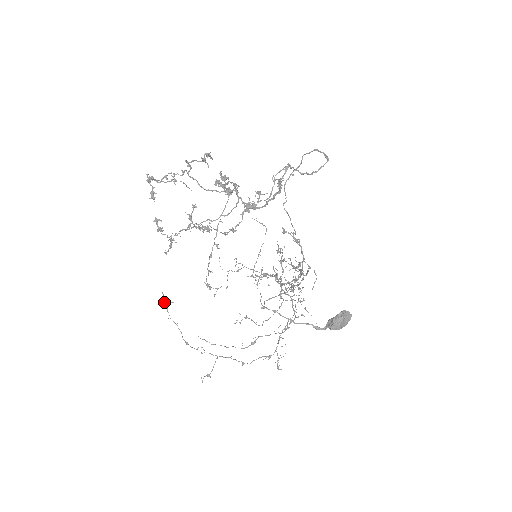
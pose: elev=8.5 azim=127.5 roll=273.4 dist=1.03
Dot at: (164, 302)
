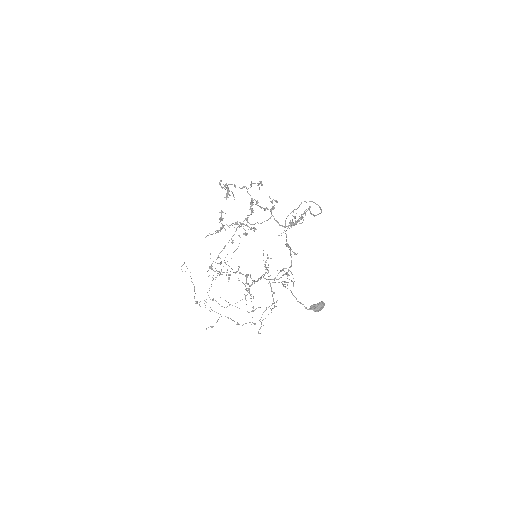
Dot at: occluded
